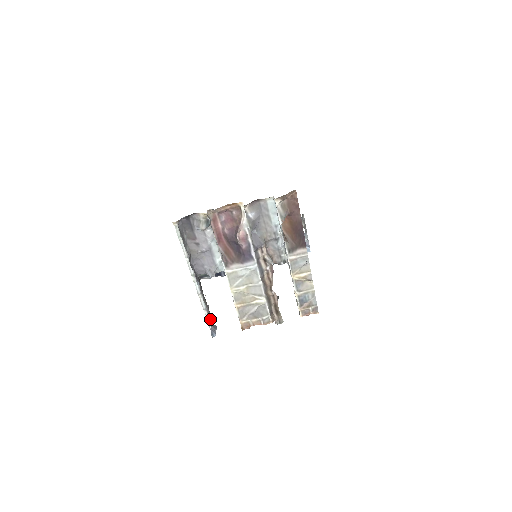
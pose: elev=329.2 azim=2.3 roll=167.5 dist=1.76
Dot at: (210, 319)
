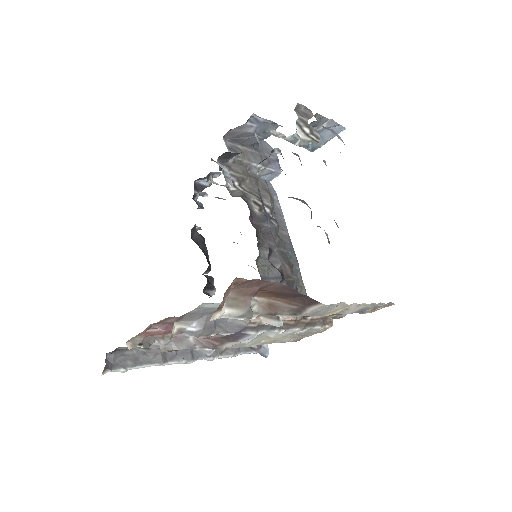
Dot at: (249, 351)
